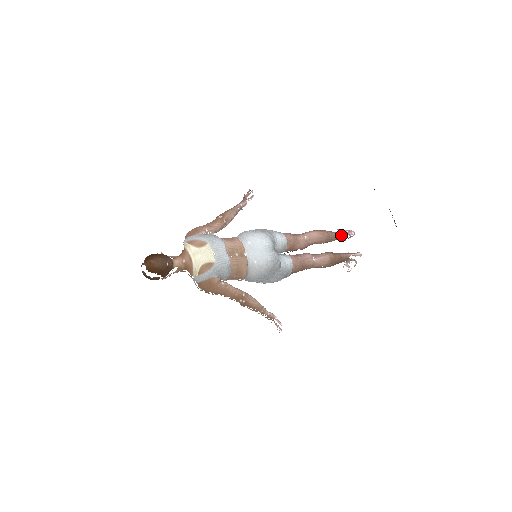
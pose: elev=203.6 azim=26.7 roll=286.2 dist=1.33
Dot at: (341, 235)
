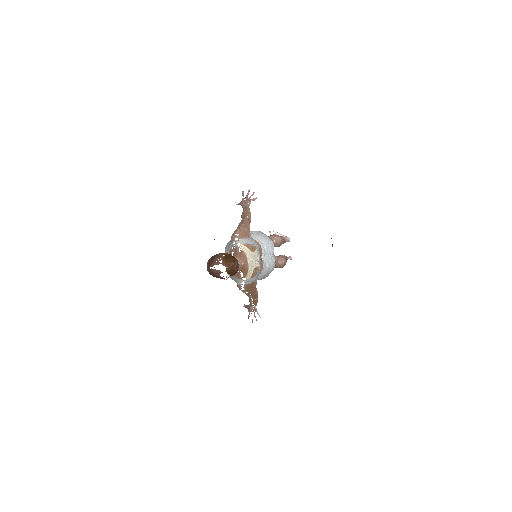
Dot at: (285, 241)
